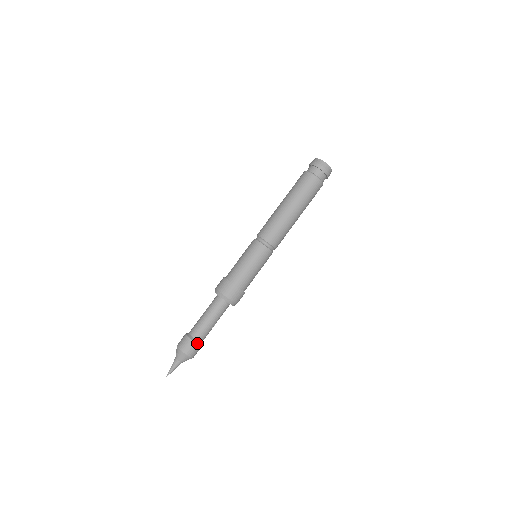
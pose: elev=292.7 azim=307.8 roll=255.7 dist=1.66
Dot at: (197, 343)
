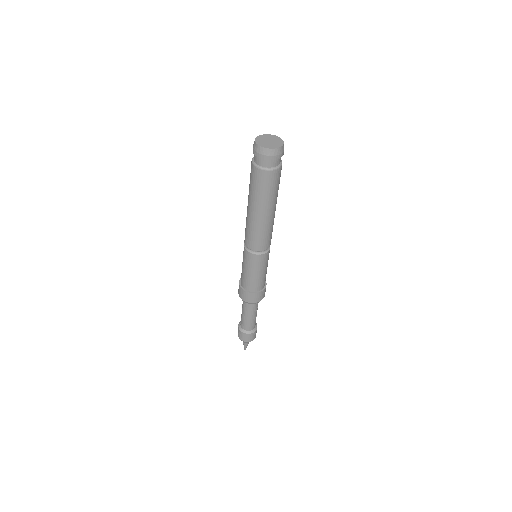
Dot at: (252, 332)
